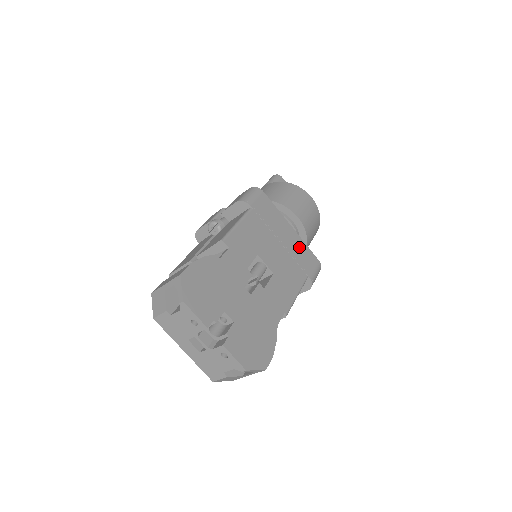
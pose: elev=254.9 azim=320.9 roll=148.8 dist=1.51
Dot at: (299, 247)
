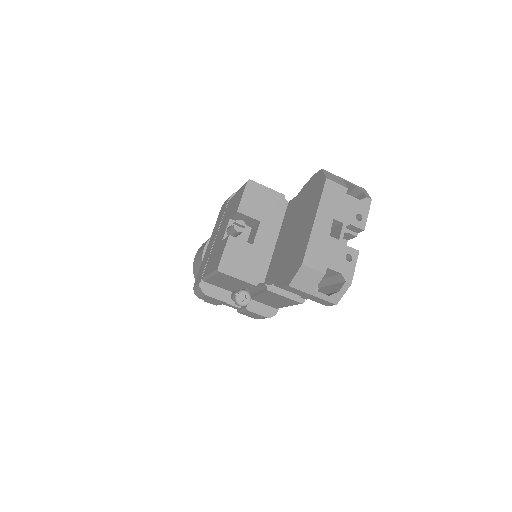
Dot at: occluded
